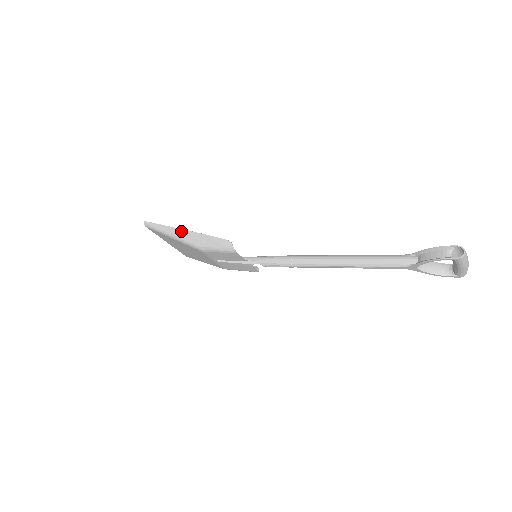
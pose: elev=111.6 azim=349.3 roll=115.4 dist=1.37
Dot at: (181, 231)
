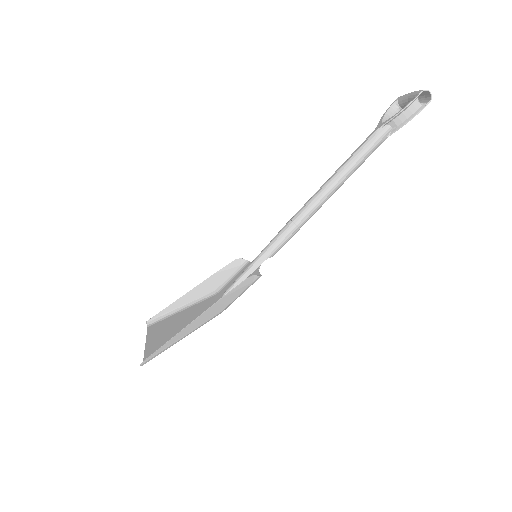
Dot at: (193, 324)
